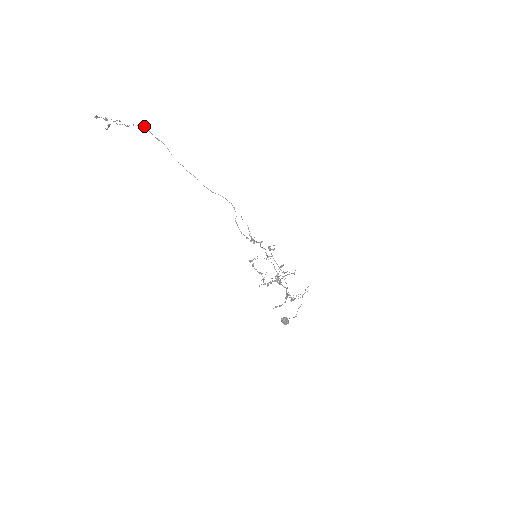
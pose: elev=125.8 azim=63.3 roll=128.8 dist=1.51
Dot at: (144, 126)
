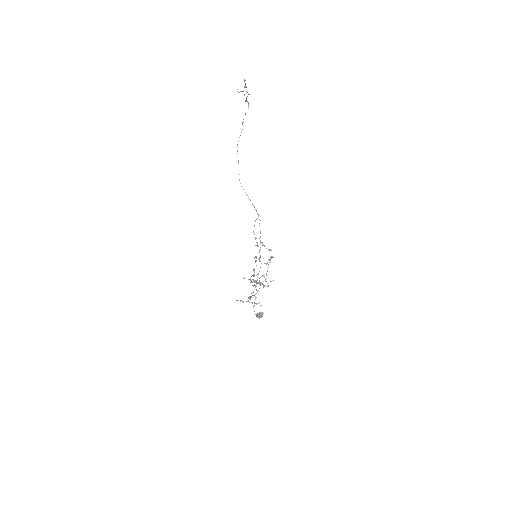
Dot at: occluded
